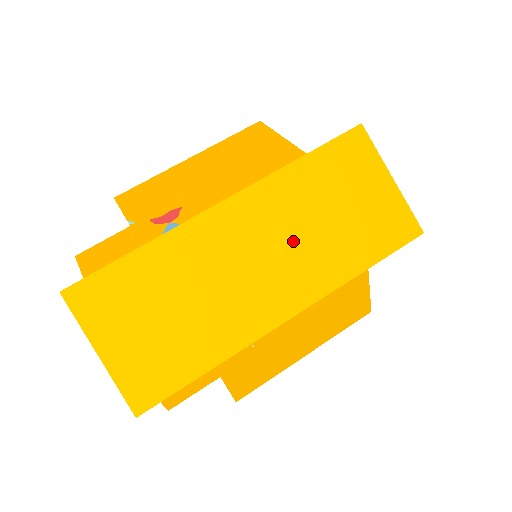
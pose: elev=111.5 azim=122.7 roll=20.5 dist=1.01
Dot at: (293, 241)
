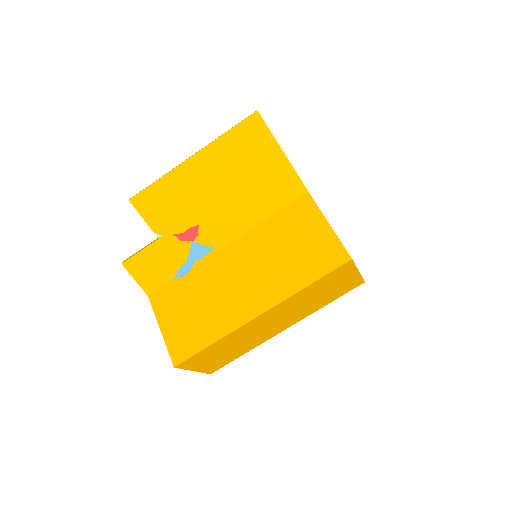
Dot at: (294, 311)
